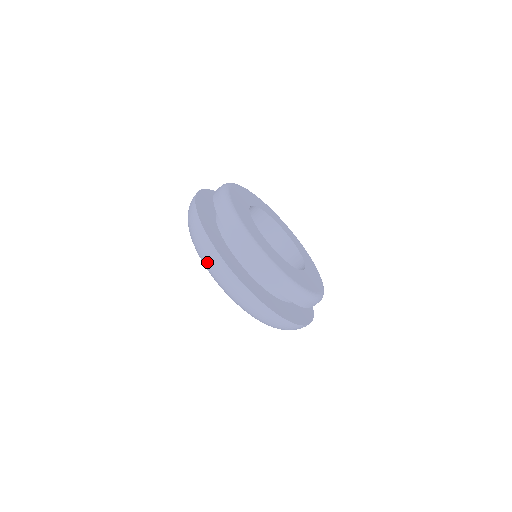
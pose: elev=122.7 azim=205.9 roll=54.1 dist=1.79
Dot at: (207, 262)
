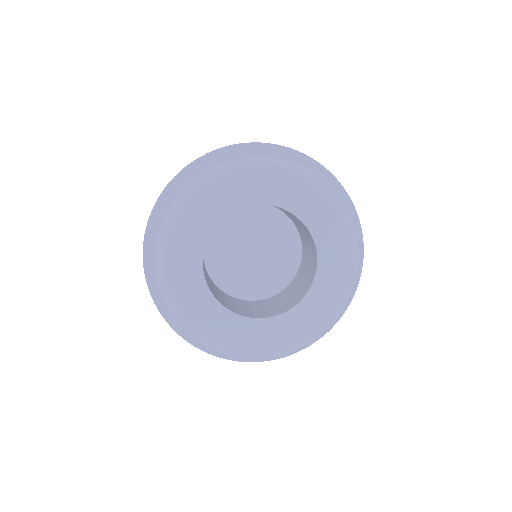
Dot at: occluded
